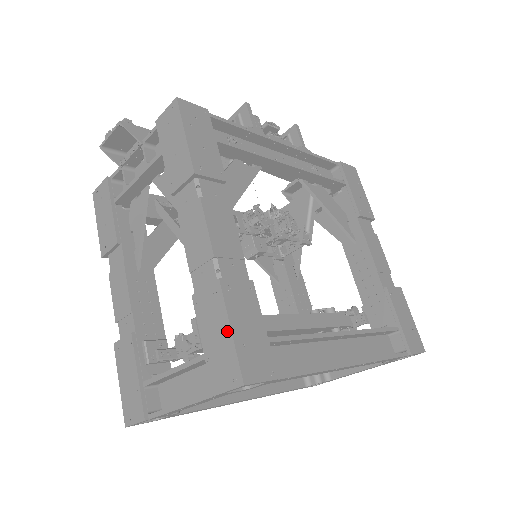
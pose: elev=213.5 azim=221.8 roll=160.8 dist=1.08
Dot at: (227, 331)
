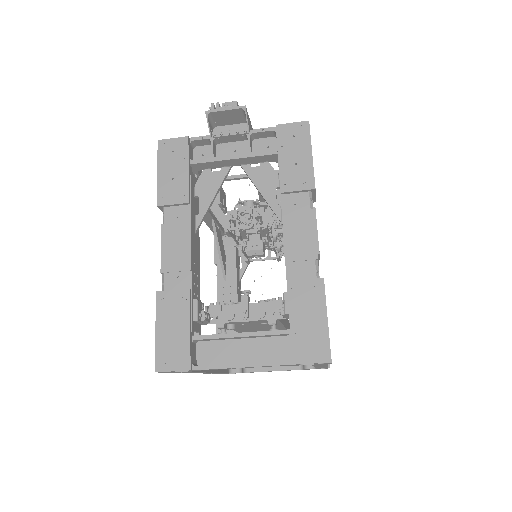
Dot at: (323, 319)
